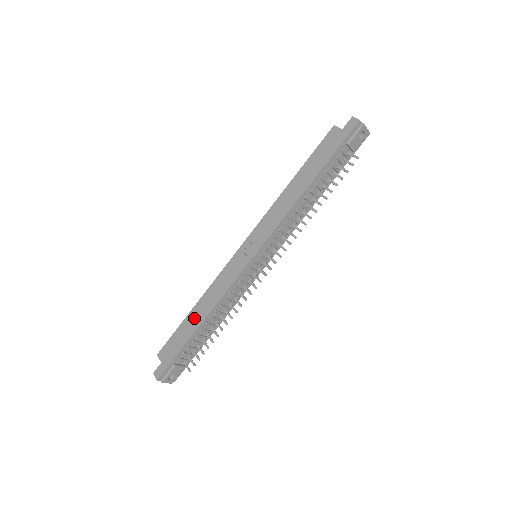
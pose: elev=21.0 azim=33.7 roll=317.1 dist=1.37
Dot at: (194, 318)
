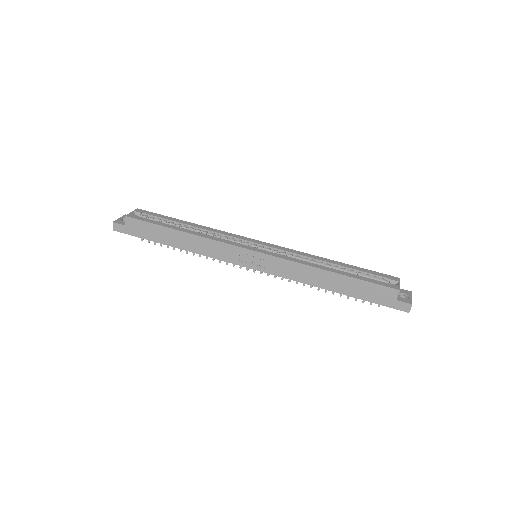
Dot at: (174, 238)
